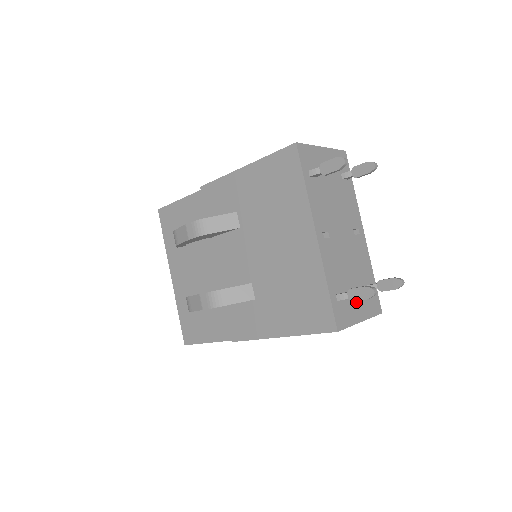
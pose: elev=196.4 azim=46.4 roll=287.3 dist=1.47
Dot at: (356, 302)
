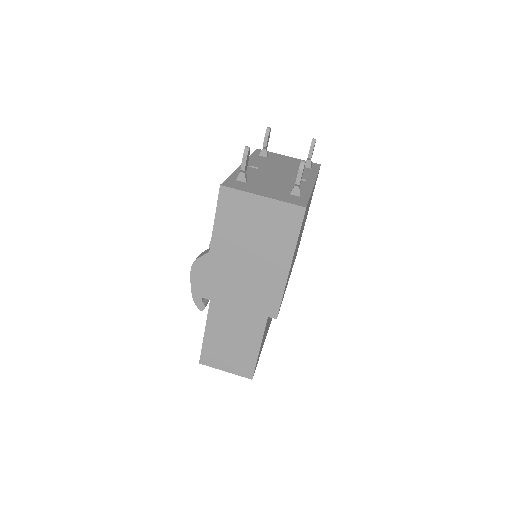
Dot at: (265, 190)
